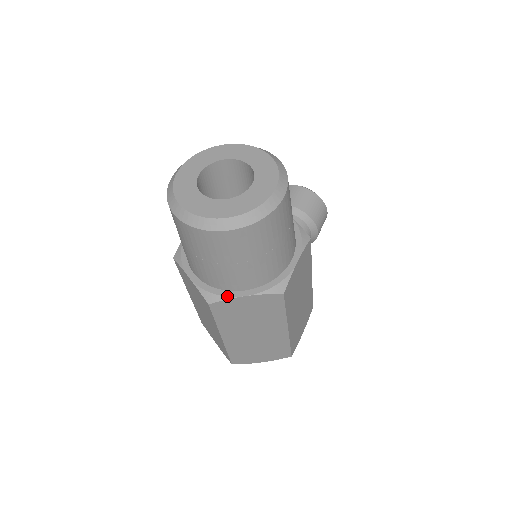
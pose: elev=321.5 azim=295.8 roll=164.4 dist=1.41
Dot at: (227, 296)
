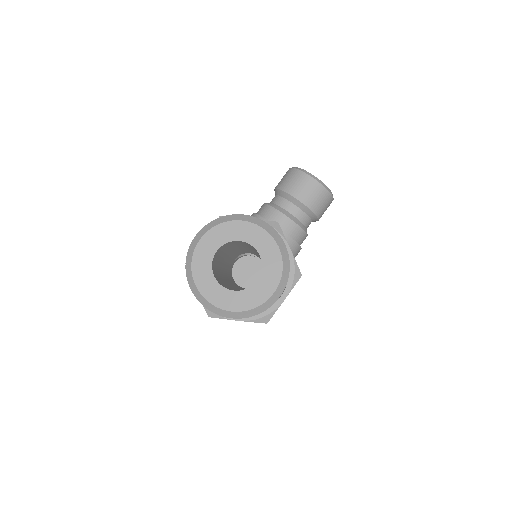
Dot at: (223, 317)
